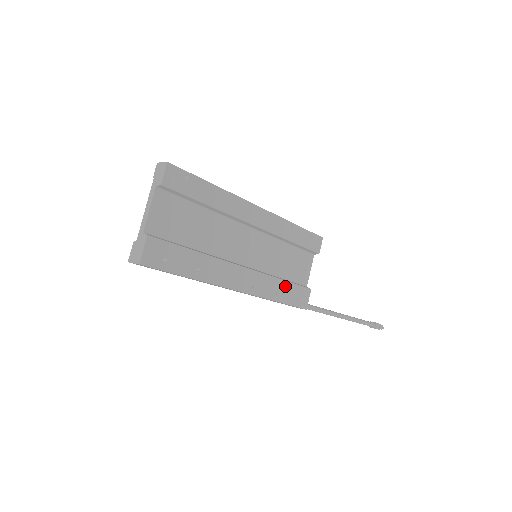
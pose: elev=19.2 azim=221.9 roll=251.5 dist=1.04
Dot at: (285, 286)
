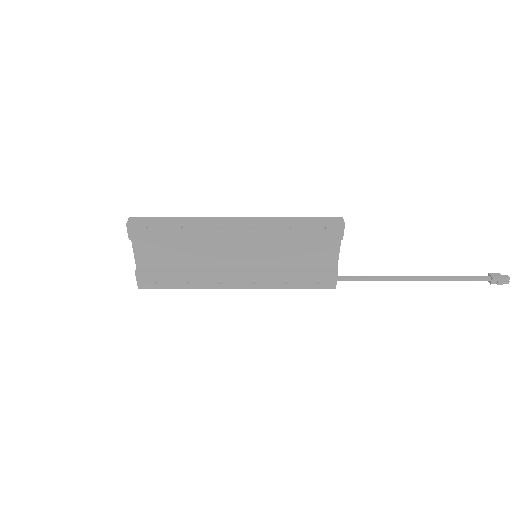
Dot at: (296, 276)
